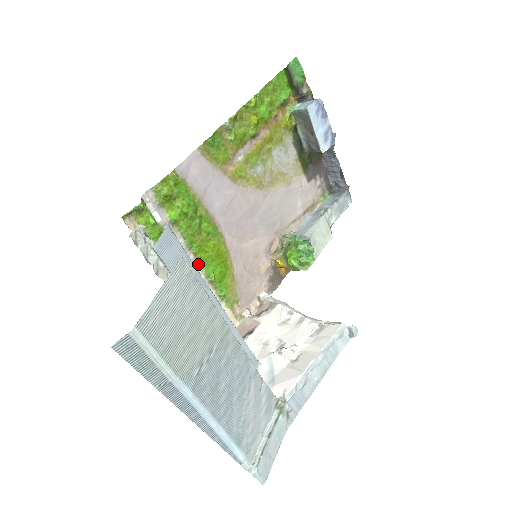
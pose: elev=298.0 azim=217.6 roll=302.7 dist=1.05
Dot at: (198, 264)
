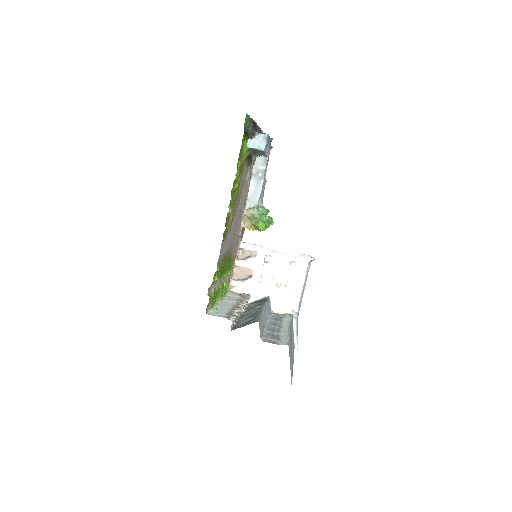
Dot at: (222, 277)
